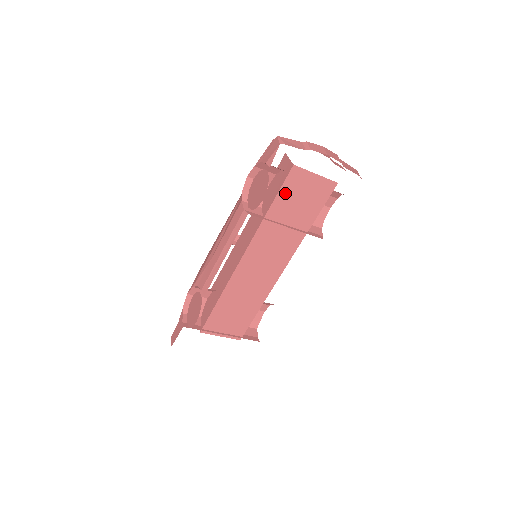
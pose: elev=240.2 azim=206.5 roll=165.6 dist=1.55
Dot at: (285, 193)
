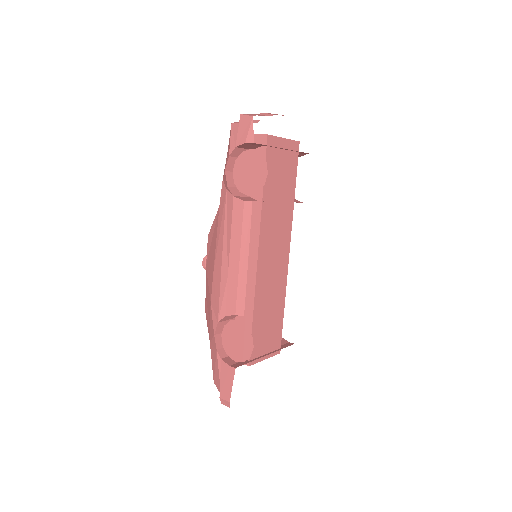
Dot at: (269, 167)
